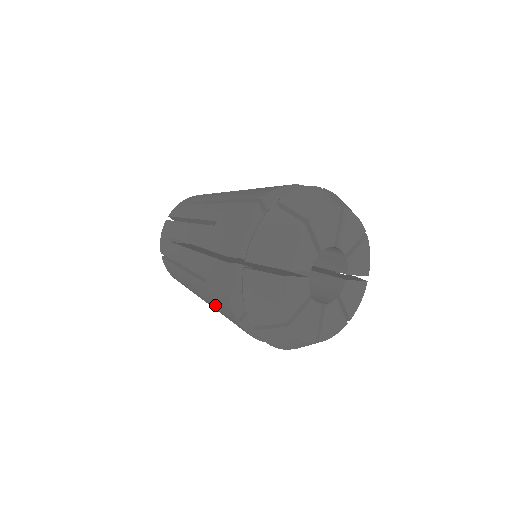
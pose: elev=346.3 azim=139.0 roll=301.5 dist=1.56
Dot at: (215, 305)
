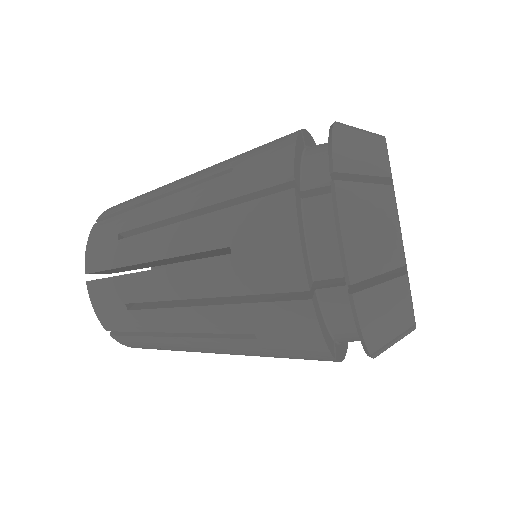
Dot at: (224, 209)
